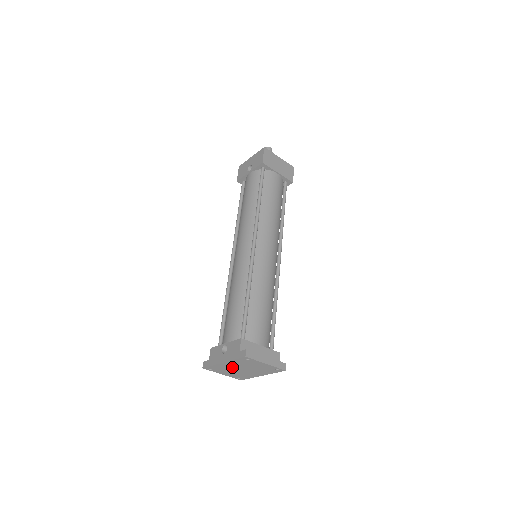
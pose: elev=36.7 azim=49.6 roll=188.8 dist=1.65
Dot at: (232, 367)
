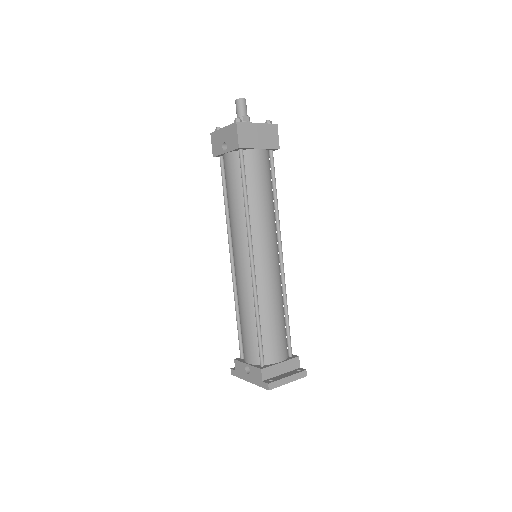
Dot at: occluded
